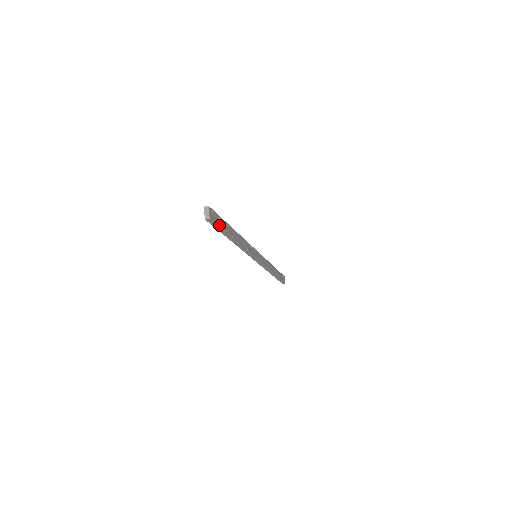
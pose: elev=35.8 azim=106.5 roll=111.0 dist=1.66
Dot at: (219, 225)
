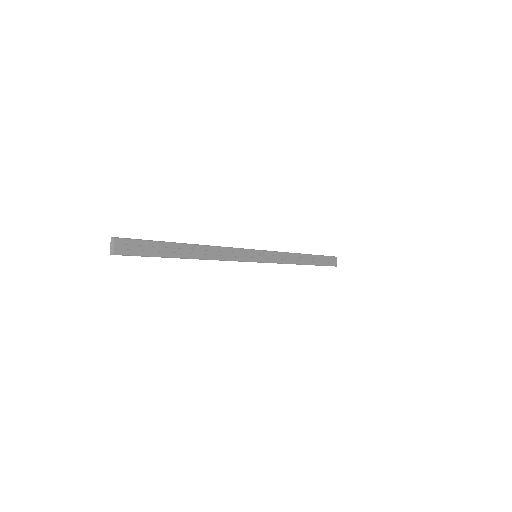
Dot at: (143, 253)
